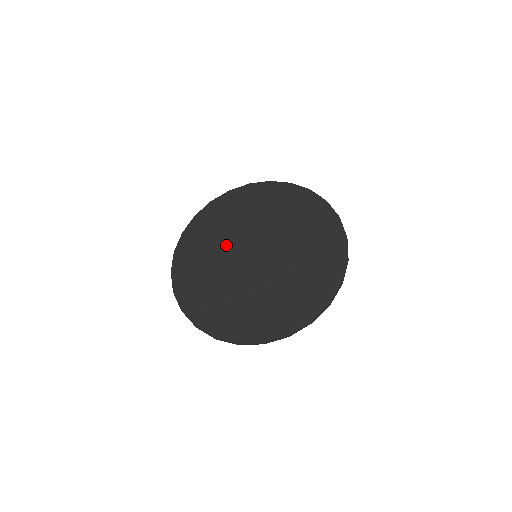
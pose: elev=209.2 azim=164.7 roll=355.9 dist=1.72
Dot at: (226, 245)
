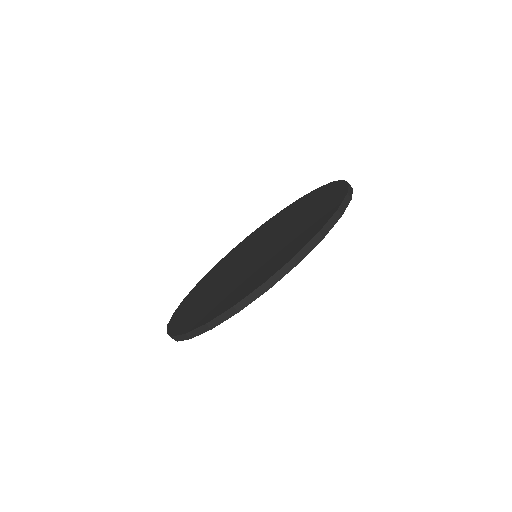
Dot at: (220, 281)
